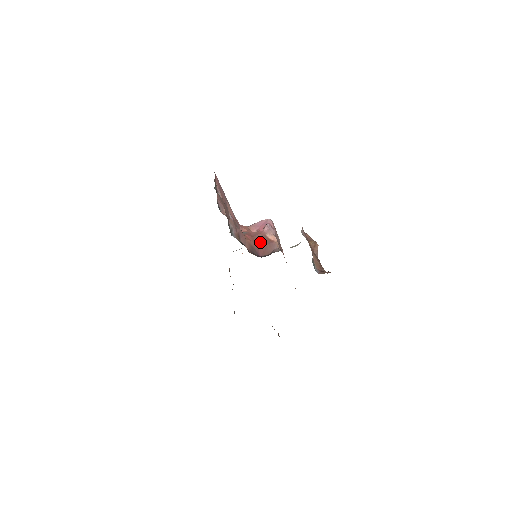
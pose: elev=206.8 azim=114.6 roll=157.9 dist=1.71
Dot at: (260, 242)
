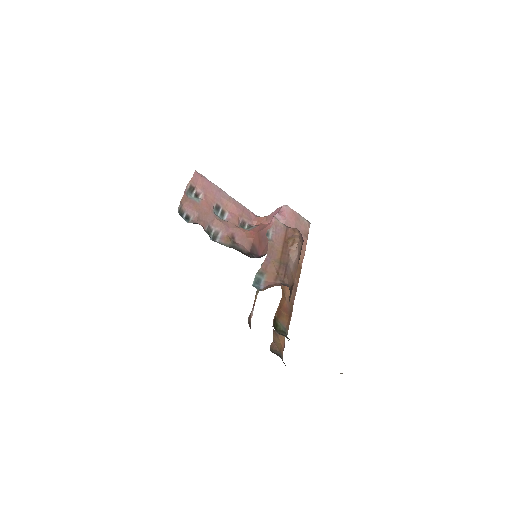
Dot at: (263, 238)
